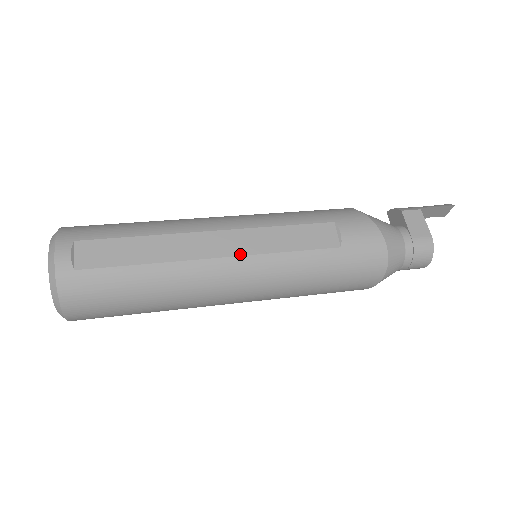
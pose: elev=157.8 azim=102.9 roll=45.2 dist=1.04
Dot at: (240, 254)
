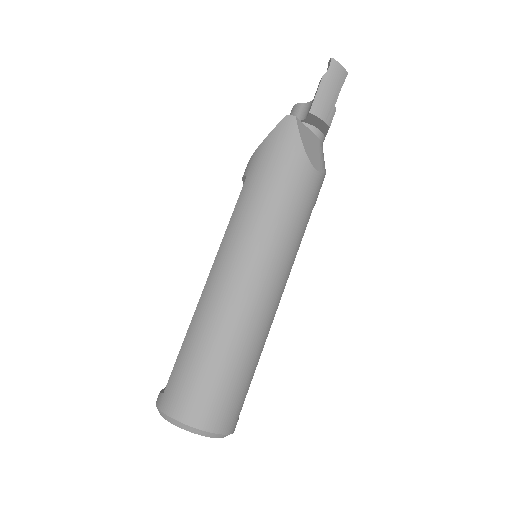
Dot at: occluded
